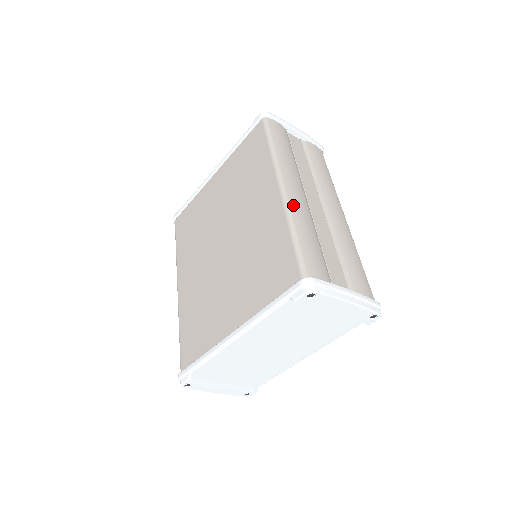
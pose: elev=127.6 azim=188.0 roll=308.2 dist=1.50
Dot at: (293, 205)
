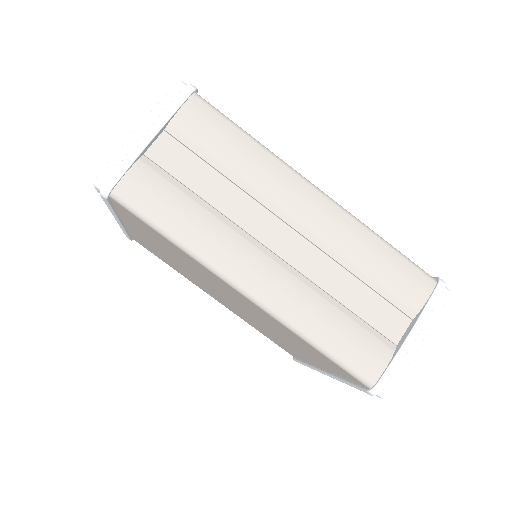
Dot at: (280, 308)
